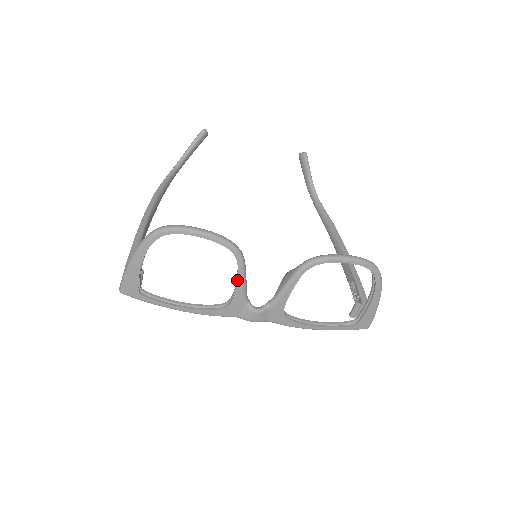
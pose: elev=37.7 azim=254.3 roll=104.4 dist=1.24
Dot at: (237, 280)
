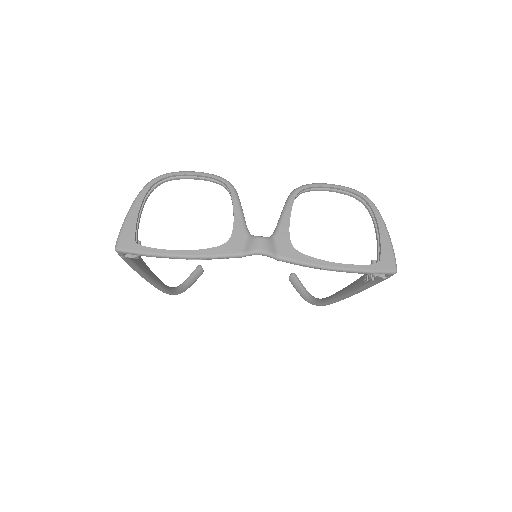
Dot at: (233, 208)
